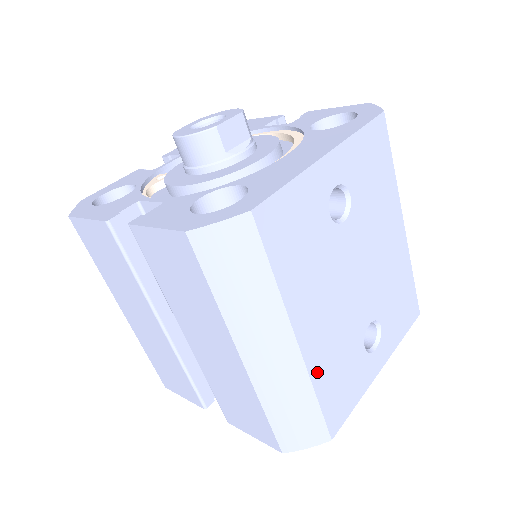
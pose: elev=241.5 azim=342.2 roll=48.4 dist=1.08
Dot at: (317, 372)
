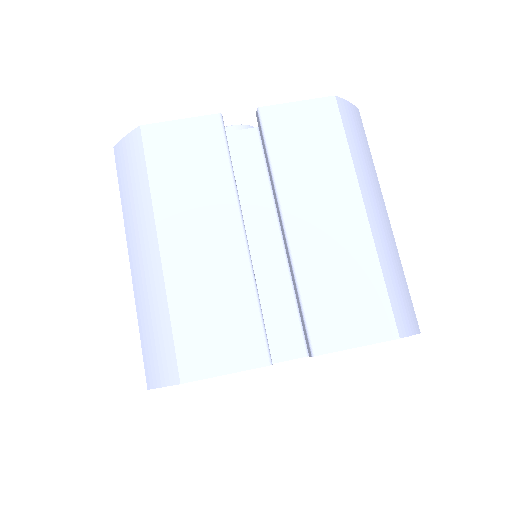
Dot at: occluded
